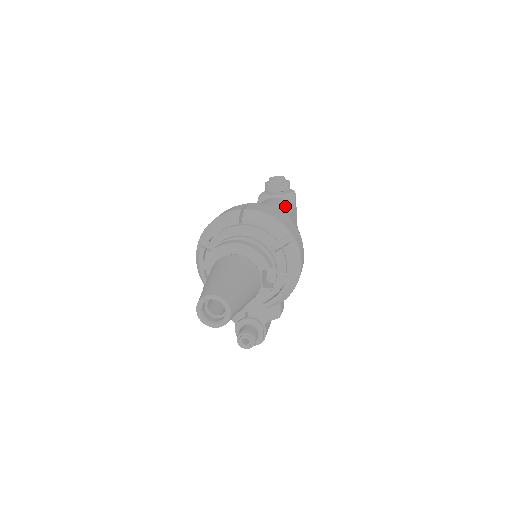
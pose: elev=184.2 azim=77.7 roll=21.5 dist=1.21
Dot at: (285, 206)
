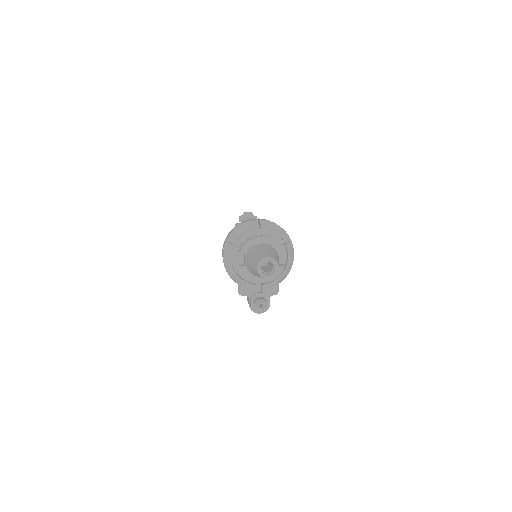
Dot at: occluded
